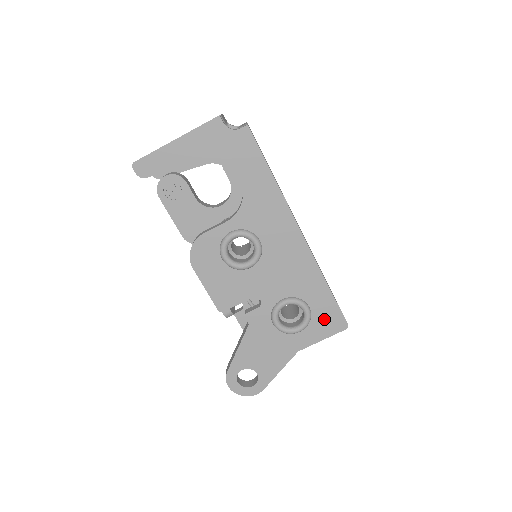
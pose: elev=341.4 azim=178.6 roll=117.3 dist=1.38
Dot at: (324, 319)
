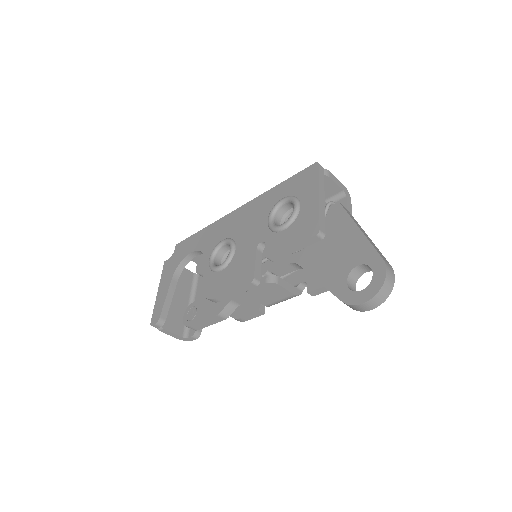
Dot at: (301, 185)
